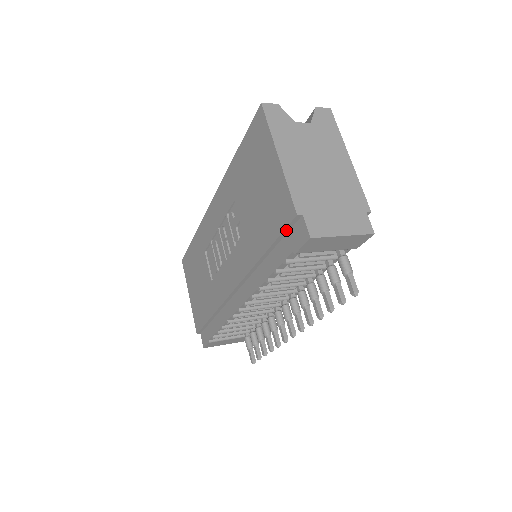
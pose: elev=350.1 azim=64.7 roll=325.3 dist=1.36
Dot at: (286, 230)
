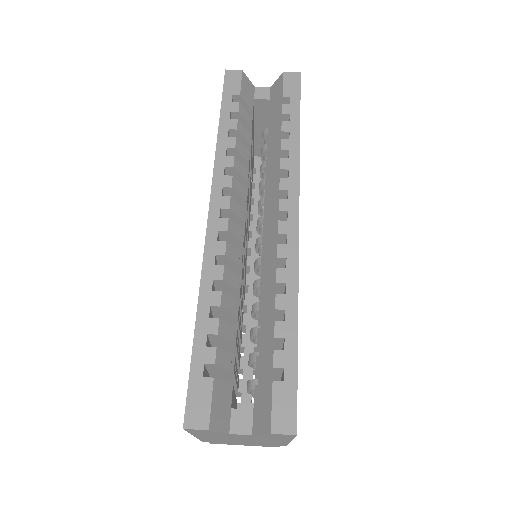
Dot at: occluded
